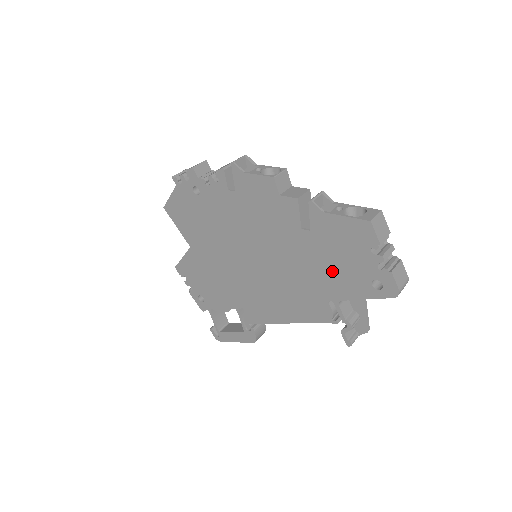
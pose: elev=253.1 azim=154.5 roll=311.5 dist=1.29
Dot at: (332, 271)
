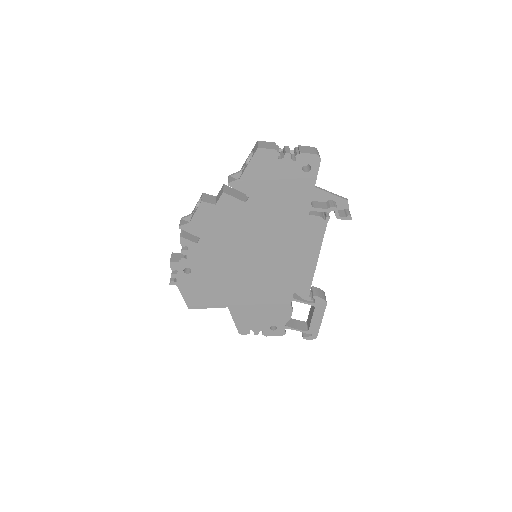
Dot at: (285, 197)
